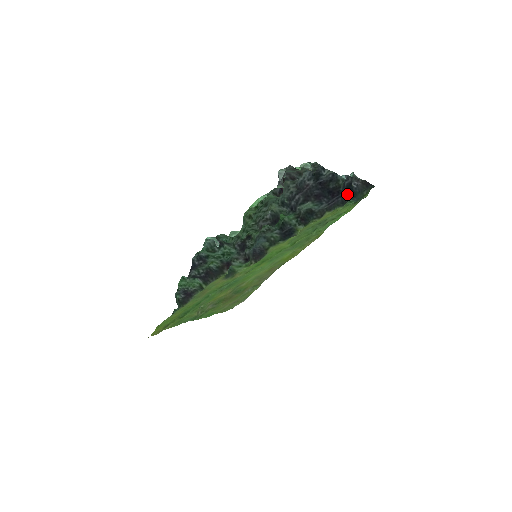
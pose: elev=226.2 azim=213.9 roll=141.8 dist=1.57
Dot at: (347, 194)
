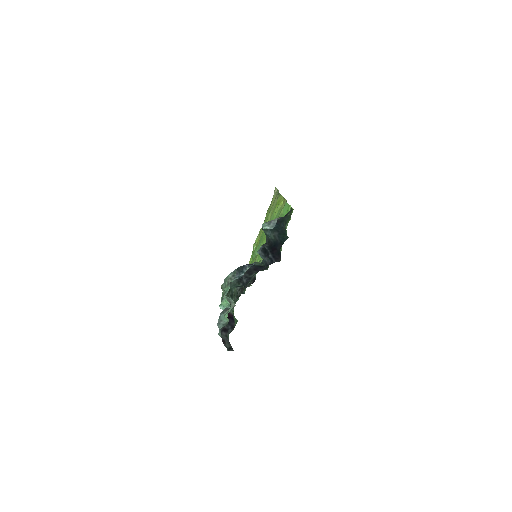
Dot at: (275, 255)
